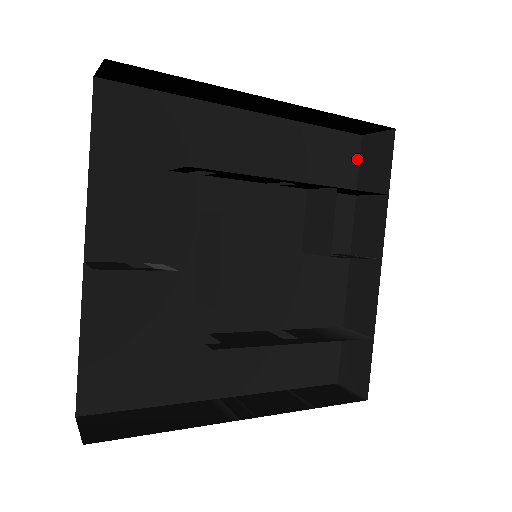
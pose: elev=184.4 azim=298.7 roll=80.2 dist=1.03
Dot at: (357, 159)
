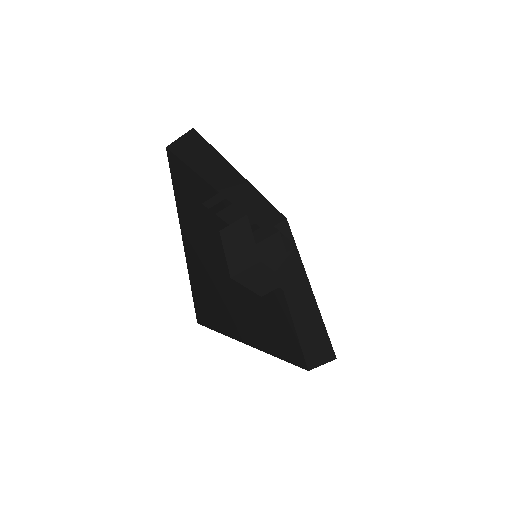
Dot at: occluded
